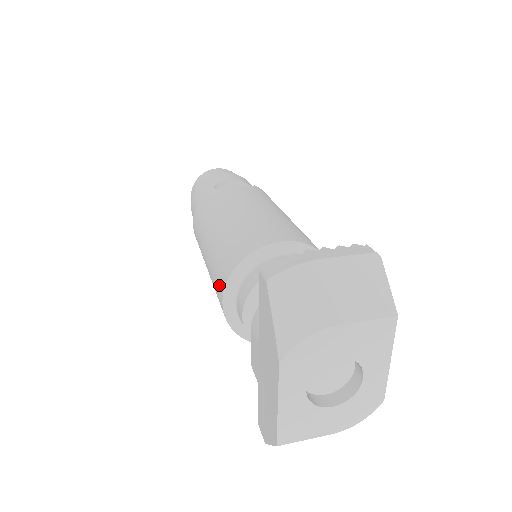
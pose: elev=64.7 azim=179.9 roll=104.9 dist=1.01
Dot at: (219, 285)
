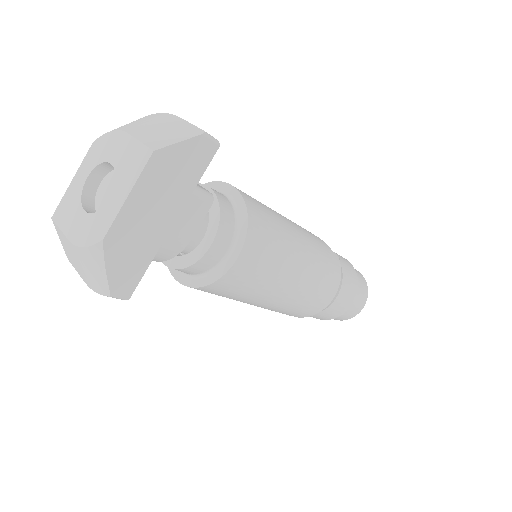
Dot at: occluded
